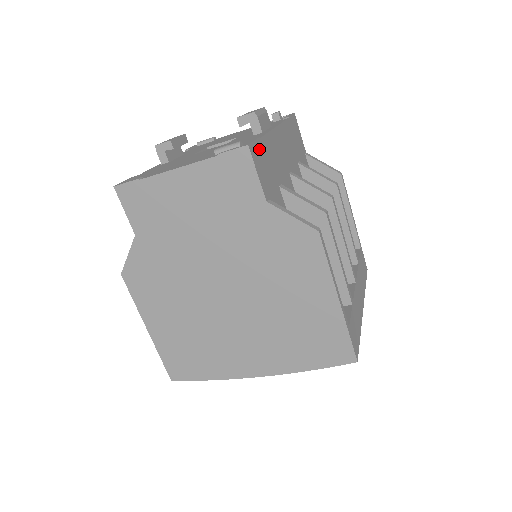
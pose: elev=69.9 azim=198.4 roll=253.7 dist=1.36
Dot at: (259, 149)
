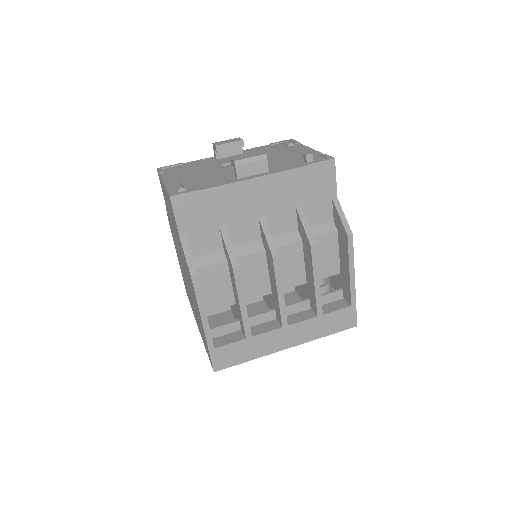
Dot at: (193, 199)
